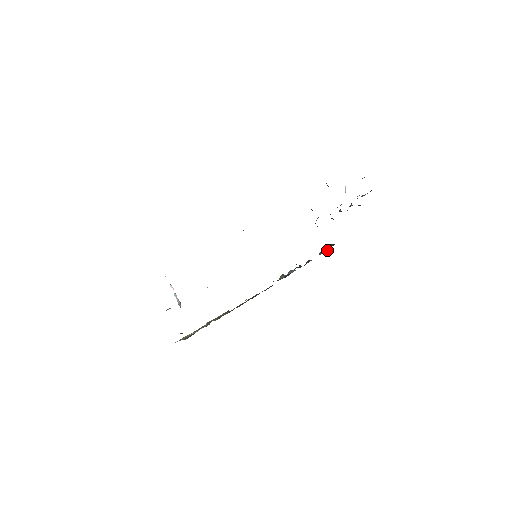
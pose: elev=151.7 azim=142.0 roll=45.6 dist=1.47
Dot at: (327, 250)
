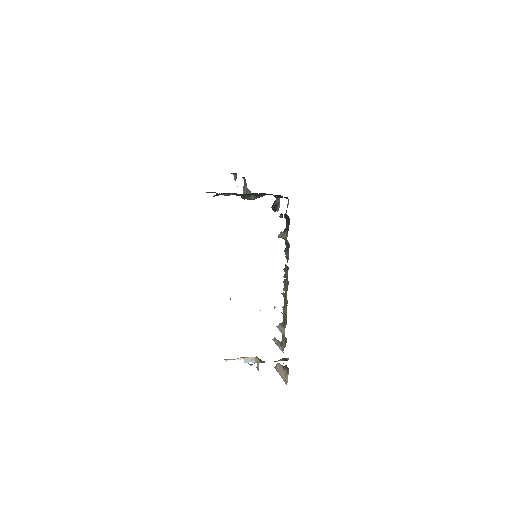
Dot at: (279, 199)
